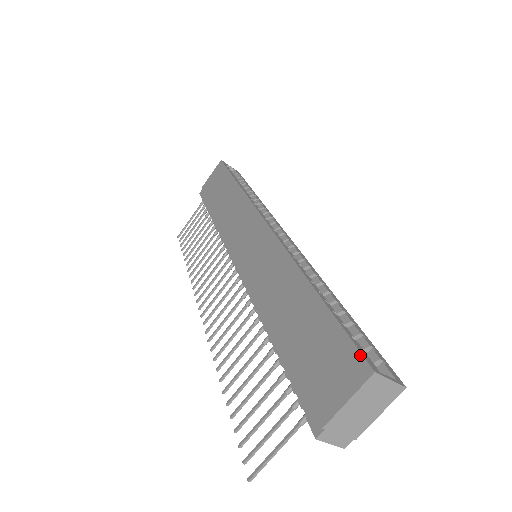
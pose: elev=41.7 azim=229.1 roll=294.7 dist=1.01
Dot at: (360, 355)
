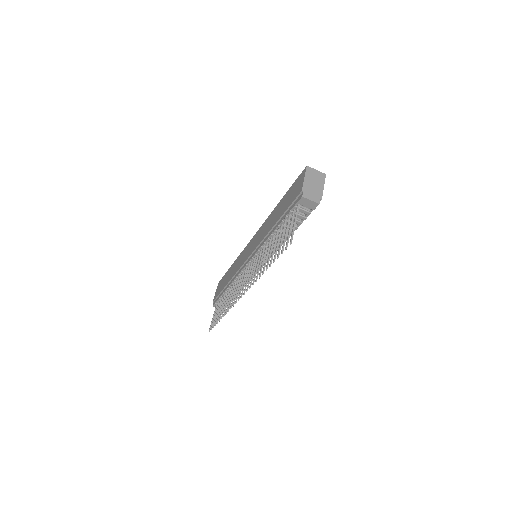
Dot at: (301, 173)
